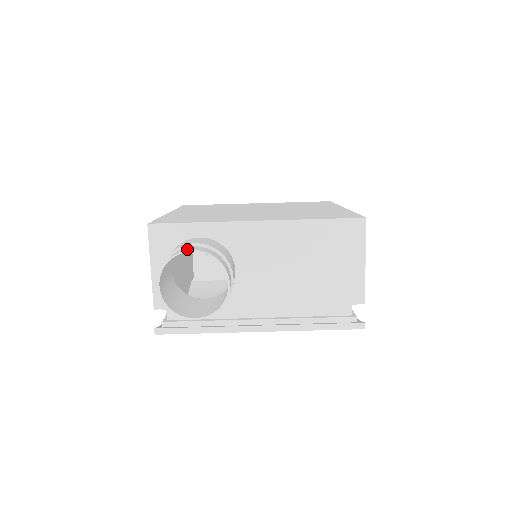
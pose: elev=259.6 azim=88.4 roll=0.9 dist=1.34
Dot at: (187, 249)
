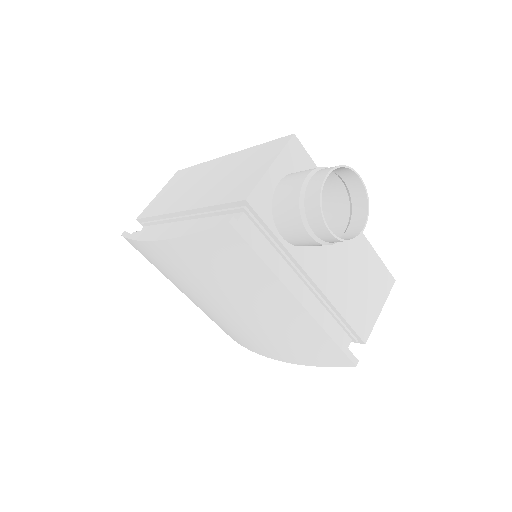
Dot at: (355, 174)
